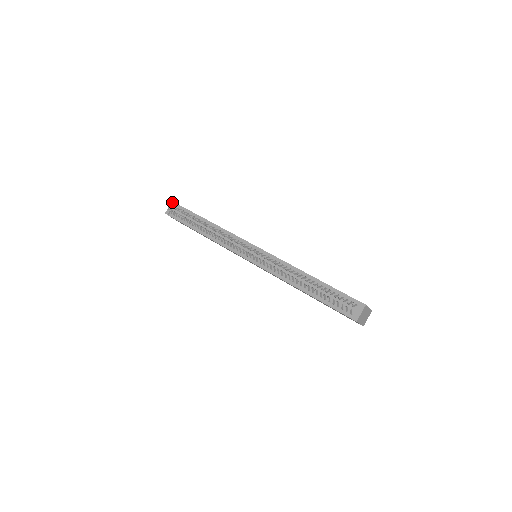
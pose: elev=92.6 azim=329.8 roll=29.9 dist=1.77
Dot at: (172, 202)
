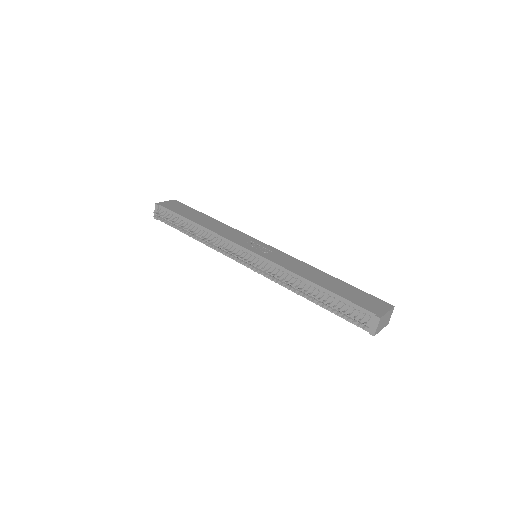
Dot at: (155, 205)
